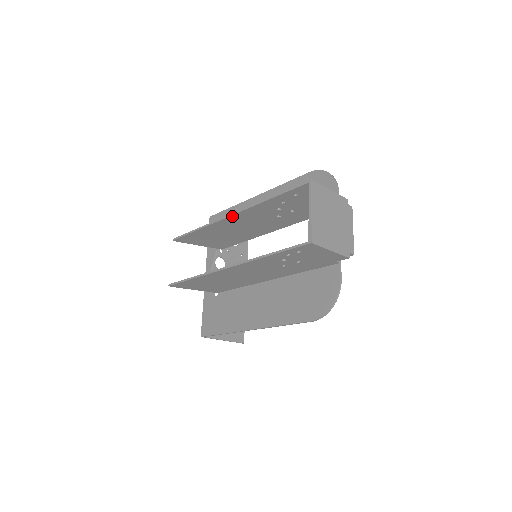
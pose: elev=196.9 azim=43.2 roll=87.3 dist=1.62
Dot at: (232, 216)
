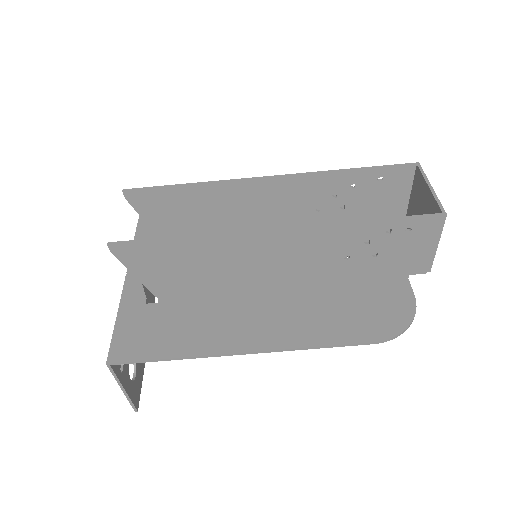
Dot at: (269, 179)
